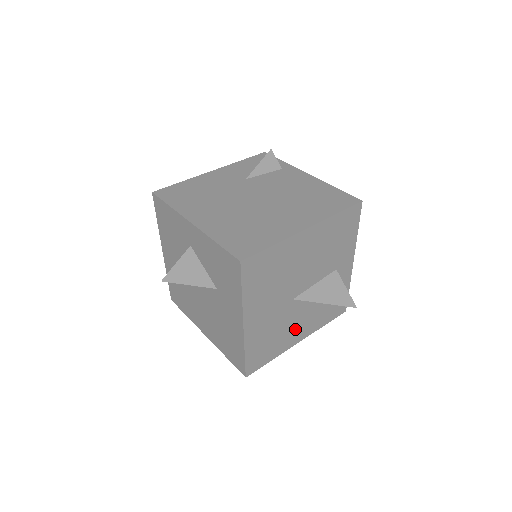
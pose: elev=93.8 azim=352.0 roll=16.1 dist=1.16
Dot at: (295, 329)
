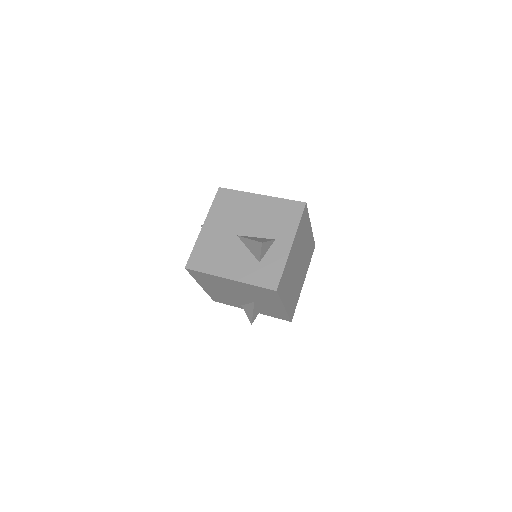
Dot at: (230, 263)
